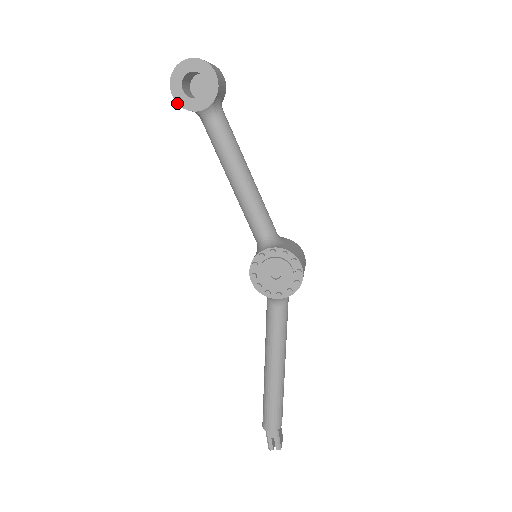
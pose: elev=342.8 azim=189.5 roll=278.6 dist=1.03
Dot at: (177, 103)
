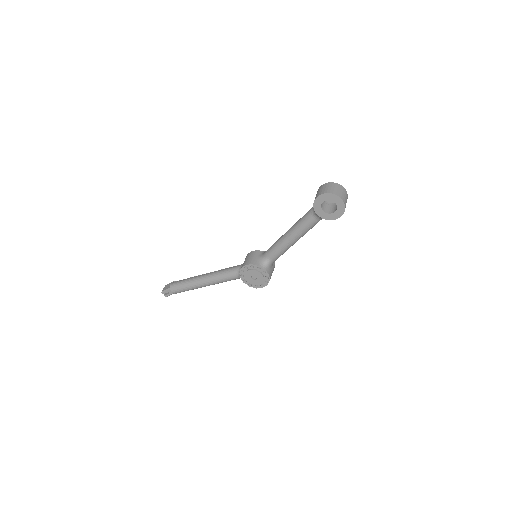
Dot at: (314, 201)
